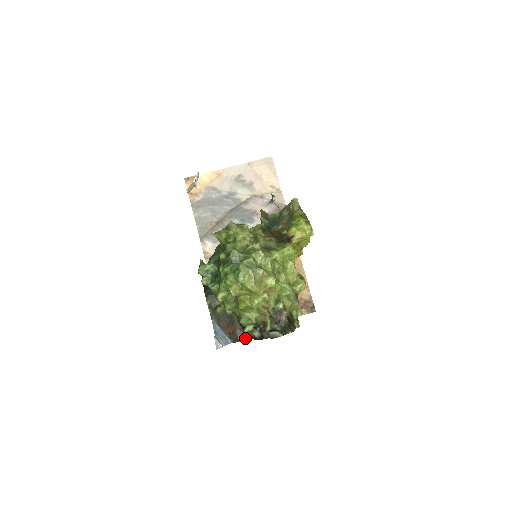
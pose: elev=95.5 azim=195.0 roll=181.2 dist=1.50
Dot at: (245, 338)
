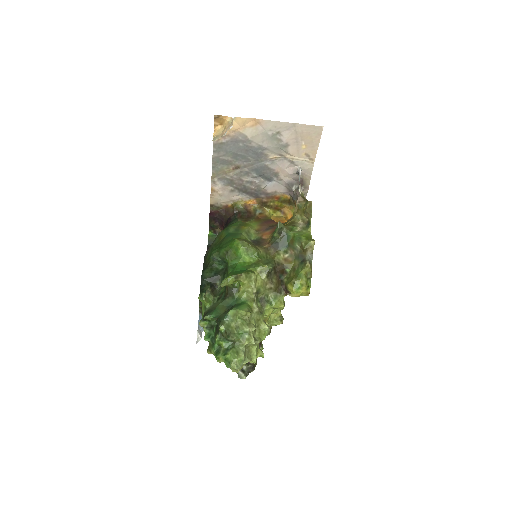
Dot at: occluded
